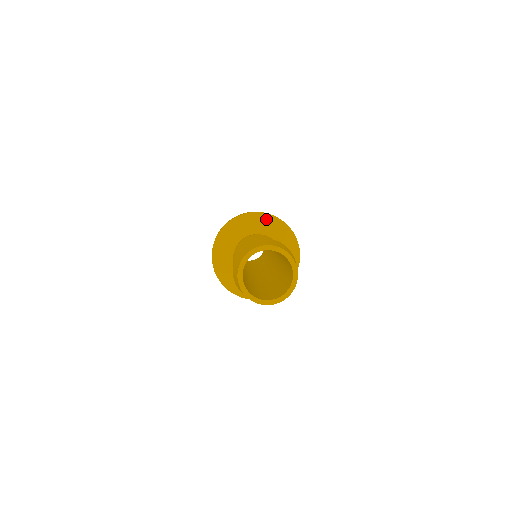
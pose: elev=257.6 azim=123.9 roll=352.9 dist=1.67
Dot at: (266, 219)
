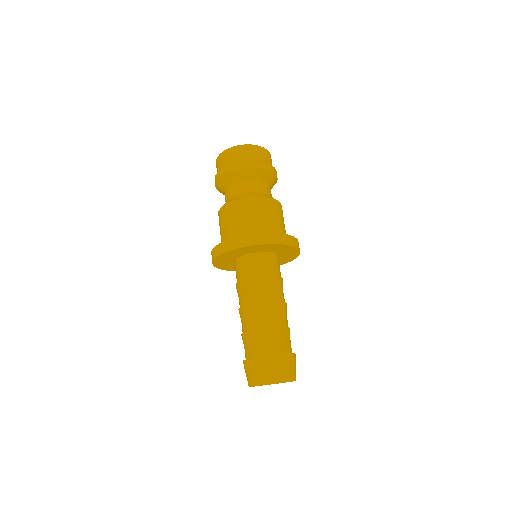
Dot at: (237, 251)
